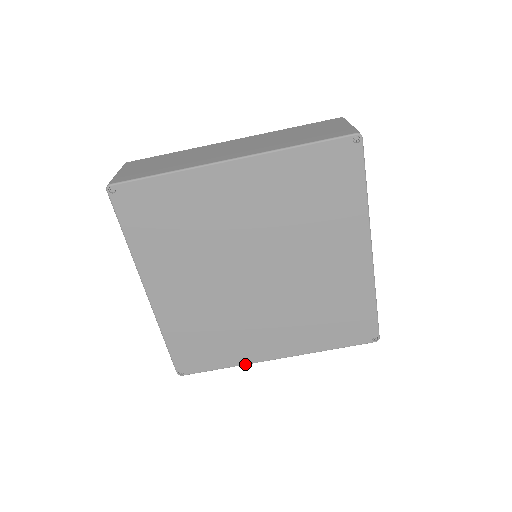
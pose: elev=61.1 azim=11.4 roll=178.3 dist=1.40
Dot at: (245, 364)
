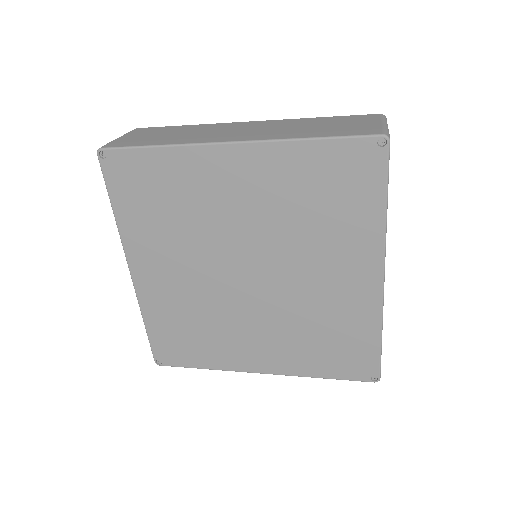
Dot at: (226, 370)
